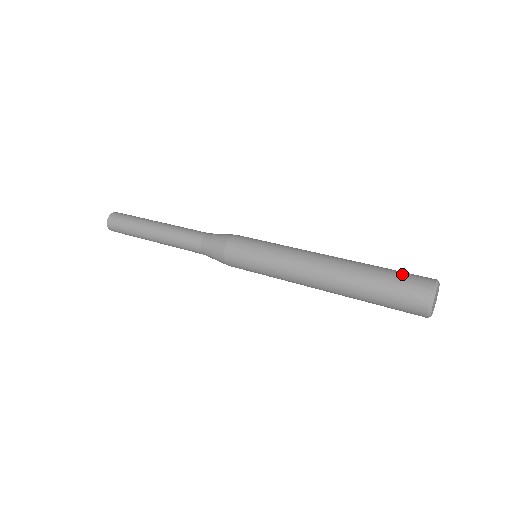
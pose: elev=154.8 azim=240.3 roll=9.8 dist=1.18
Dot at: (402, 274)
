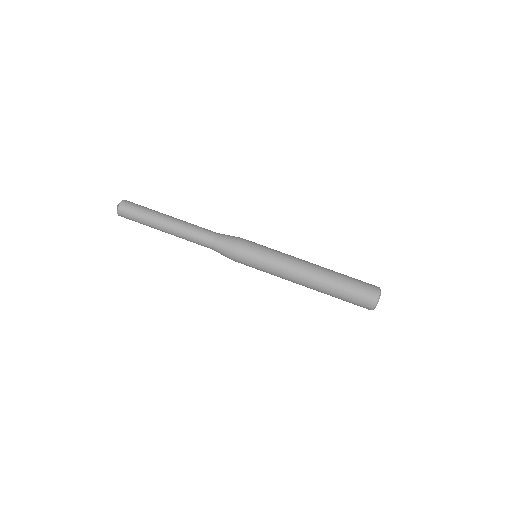
Dot at: (359, 290)
